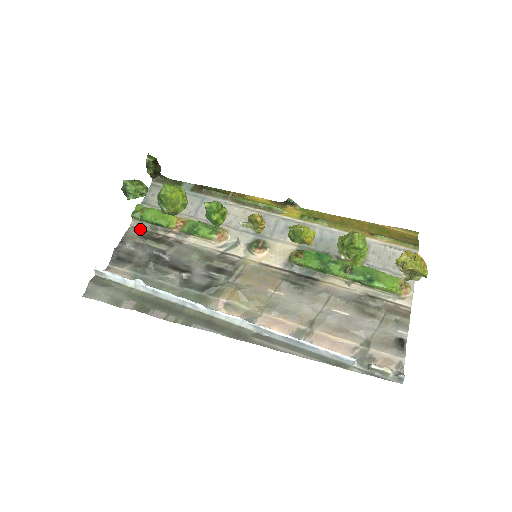
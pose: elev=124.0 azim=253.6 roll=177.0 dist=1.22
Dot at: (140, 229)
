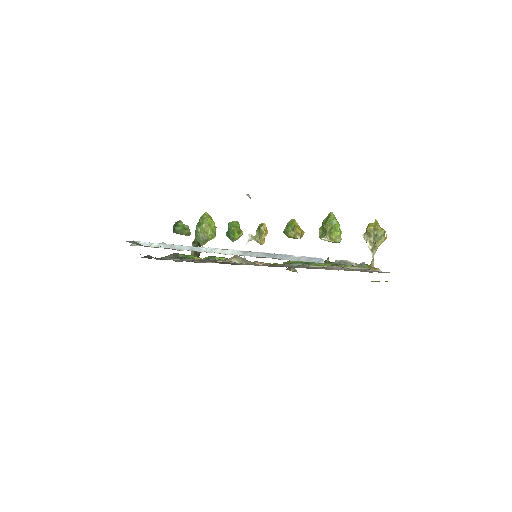
Dot at: occluded
